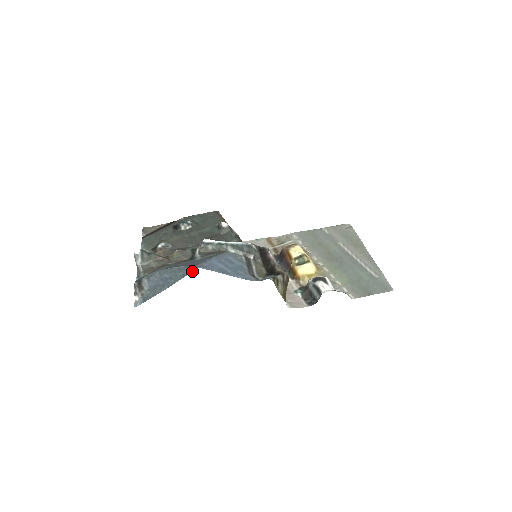
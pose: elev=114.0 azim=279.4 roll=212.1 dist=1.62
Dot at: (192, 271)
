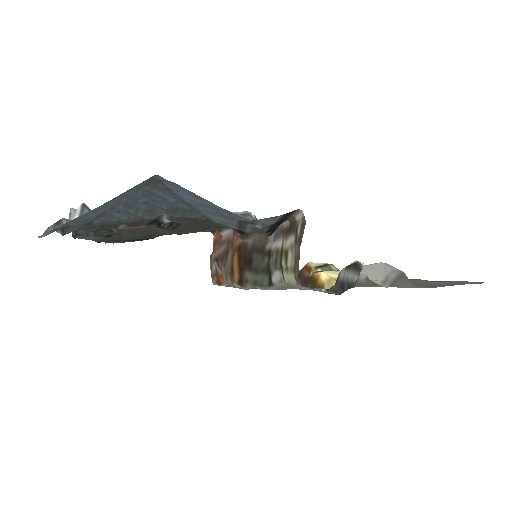
Dot at: occluded
